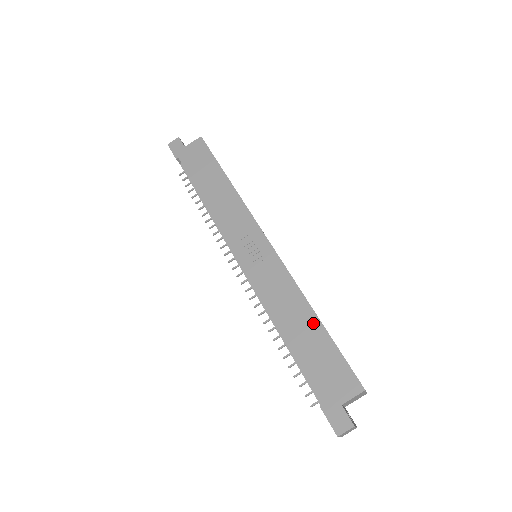
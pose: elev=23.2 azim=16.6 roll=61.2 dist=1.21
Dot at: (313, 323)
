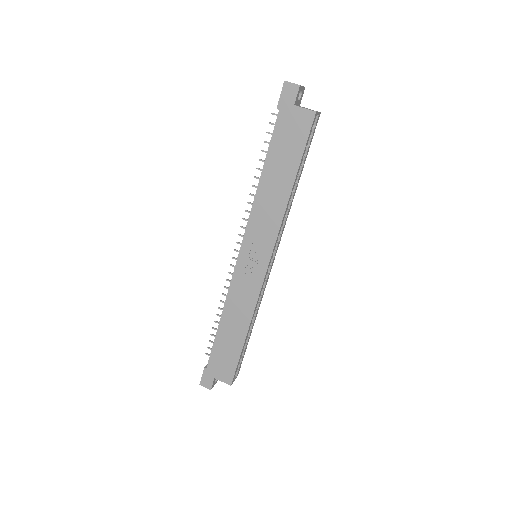
Dot at: (241, 336)
